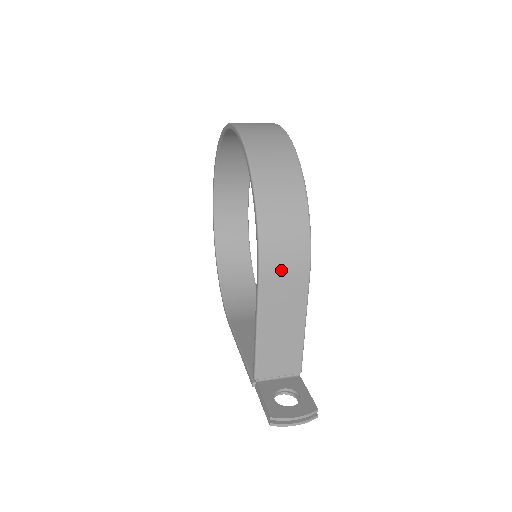
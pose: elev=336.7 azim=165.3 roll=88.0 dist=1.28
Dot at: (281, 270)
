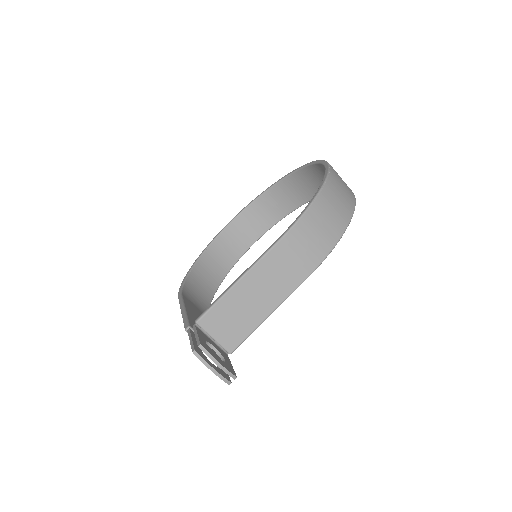
Dot at: (297, 251)
